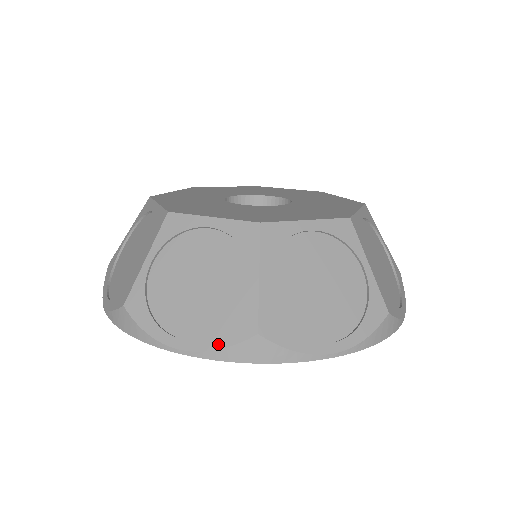
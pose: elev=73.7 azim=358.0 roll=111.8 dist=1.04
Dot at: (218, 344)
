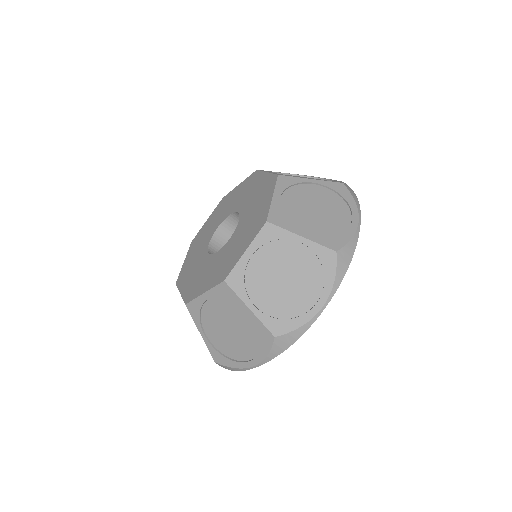
Dot at: occluded
